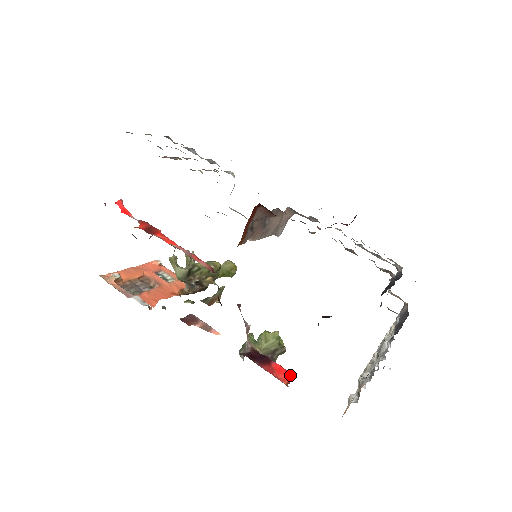
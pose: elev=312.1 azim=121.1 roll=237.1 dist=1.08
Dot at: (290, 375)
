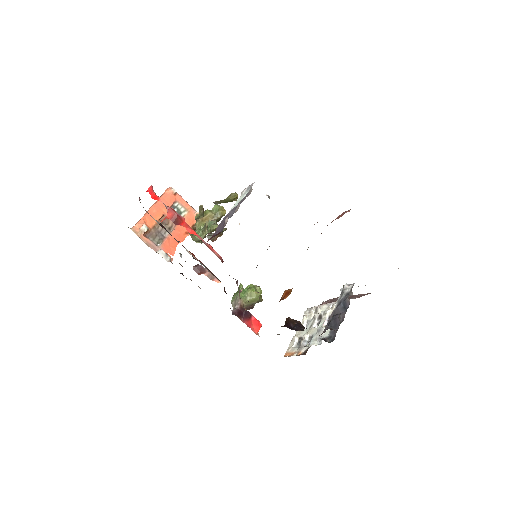
Dot at: (261, 326)
